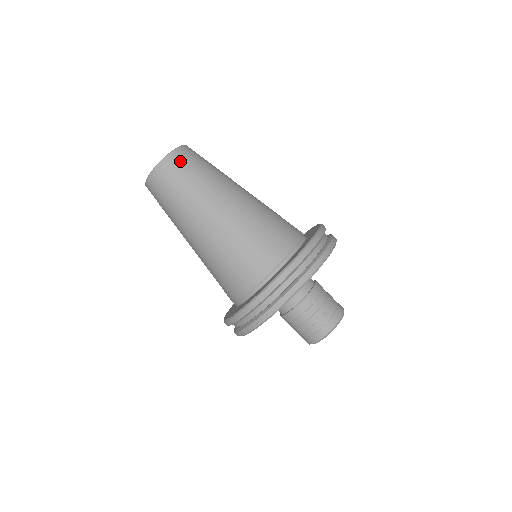
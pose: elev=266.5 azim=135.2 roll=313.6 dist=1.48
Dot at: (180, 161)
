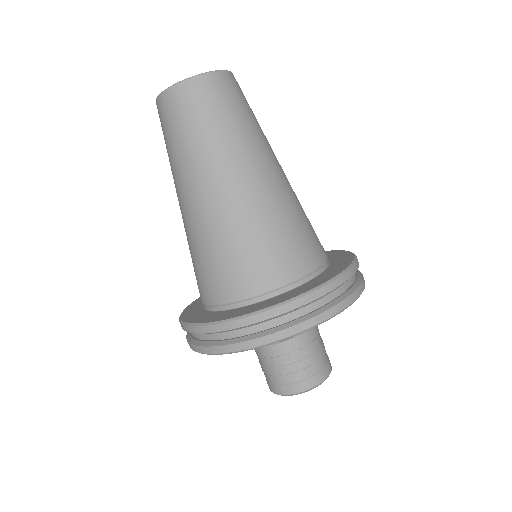
Dot at: (212, 91)
